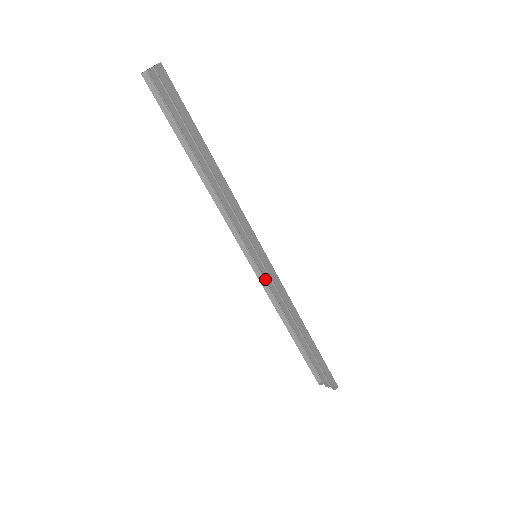
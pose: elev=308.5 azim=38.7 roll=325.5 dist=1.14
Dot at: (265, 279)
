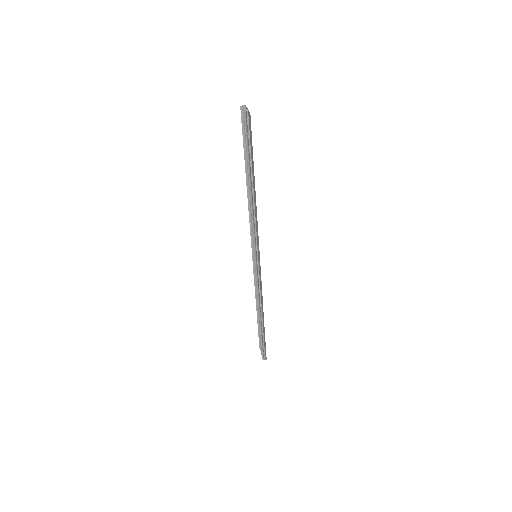
Dot at: (255, 272)
